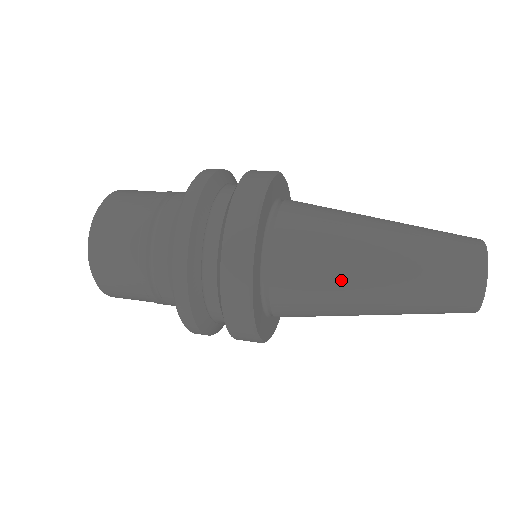
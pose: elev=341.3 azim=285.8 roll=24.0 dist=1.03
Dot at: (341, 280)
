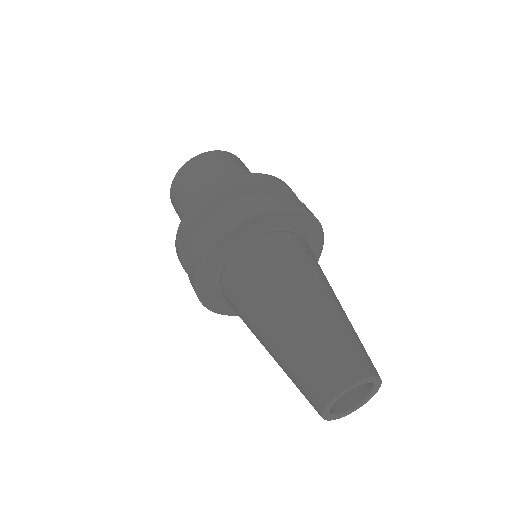
Dot at: (251, 320)
